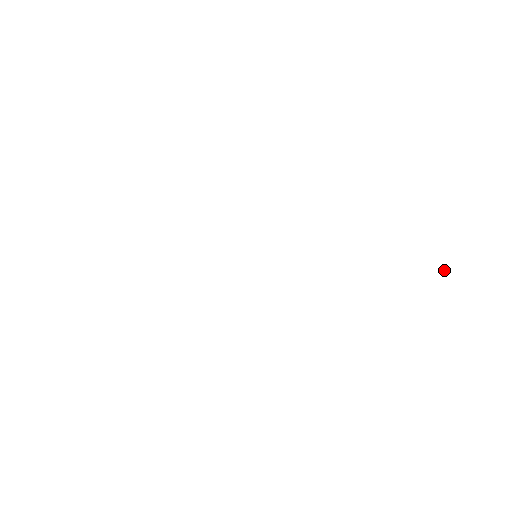
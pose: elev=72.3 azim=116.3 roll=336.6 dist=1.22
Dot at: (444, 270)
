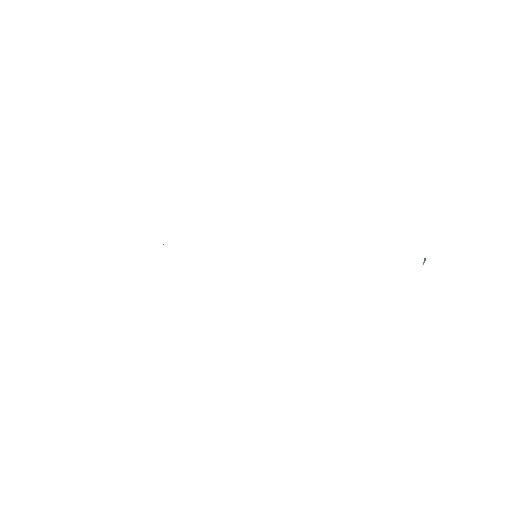
Dot at: (424, 260)
